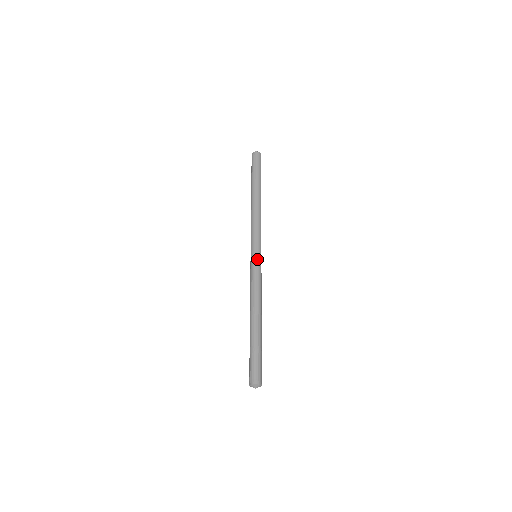
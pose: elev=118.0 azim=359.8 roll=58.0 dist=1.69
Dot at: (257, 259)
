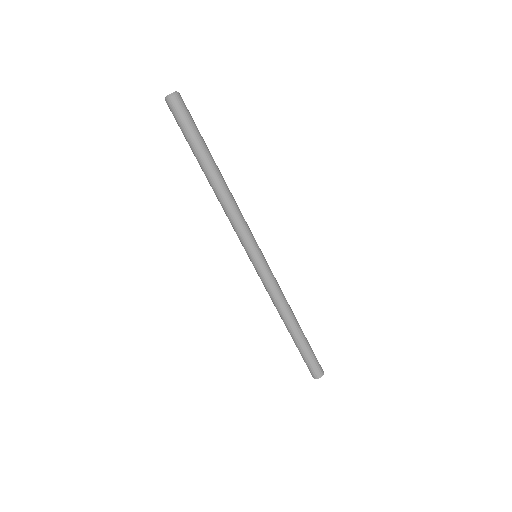
Dot at: (263, 263)
